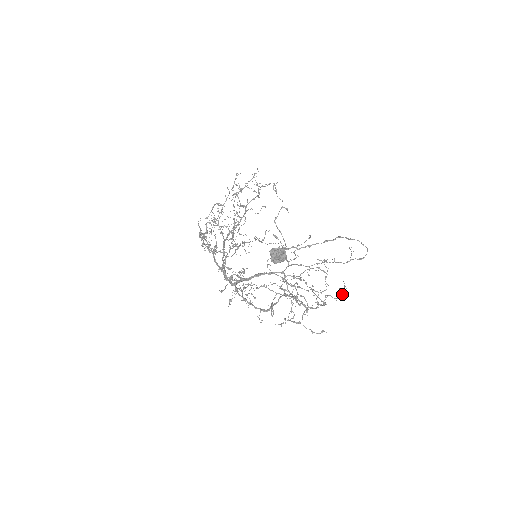
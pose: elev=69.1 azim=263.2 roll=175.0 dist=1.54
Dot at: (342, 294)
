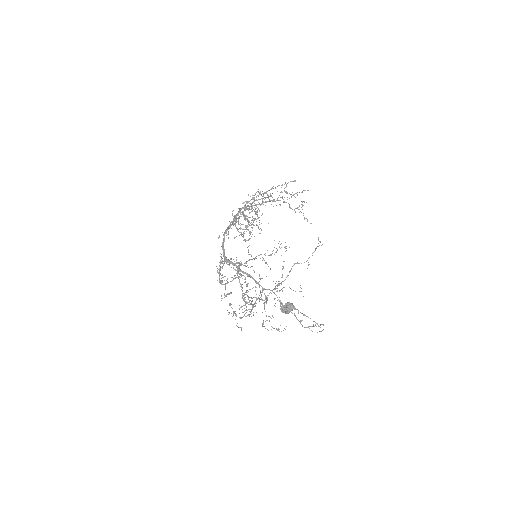
Dot at: (278, 329)
